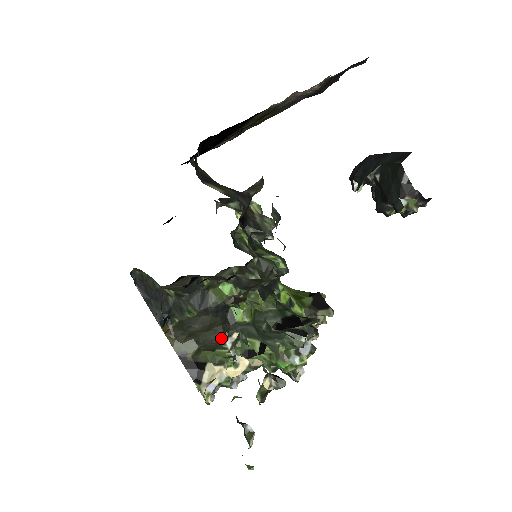
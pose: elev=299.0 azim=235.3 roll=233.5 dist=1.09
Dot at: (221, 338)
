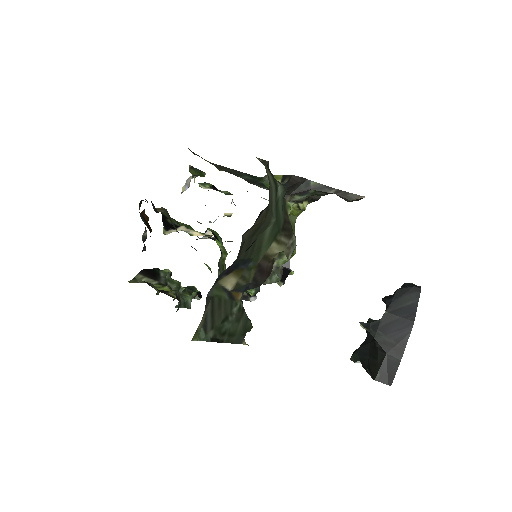
Dot at: (196, 239)
